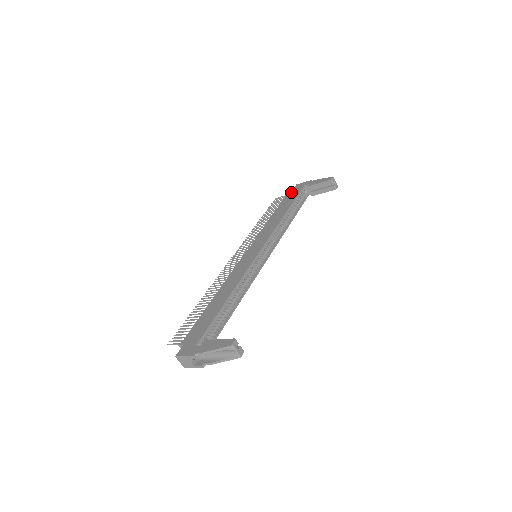
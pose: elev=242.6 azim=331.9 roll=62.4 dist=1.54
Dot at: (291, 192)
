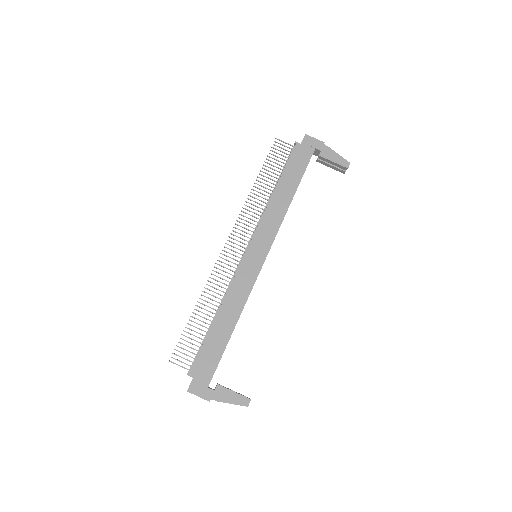
Dot at: (299, 150)
